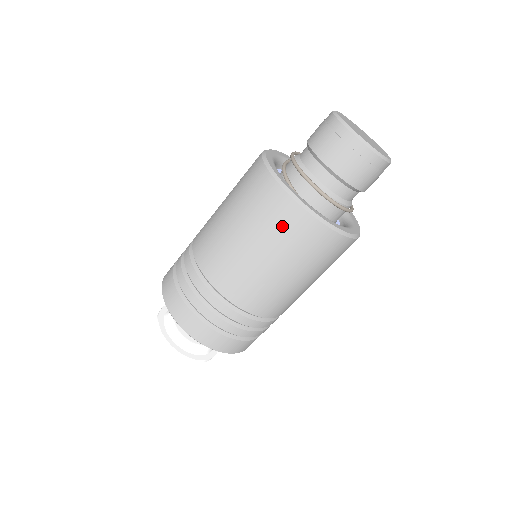
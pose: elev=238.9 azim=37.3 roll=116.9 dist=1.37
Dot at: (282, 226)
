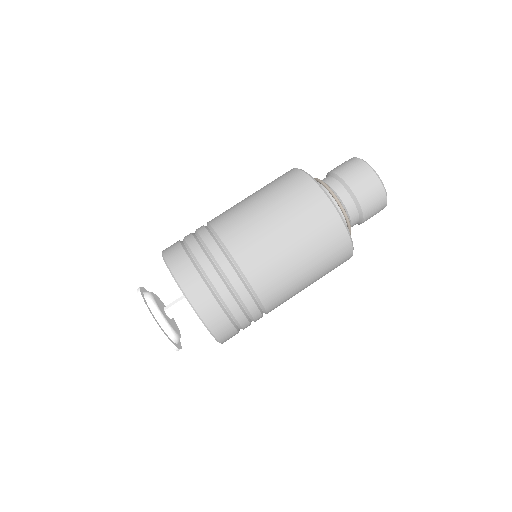
Dot at: (292, 190)
